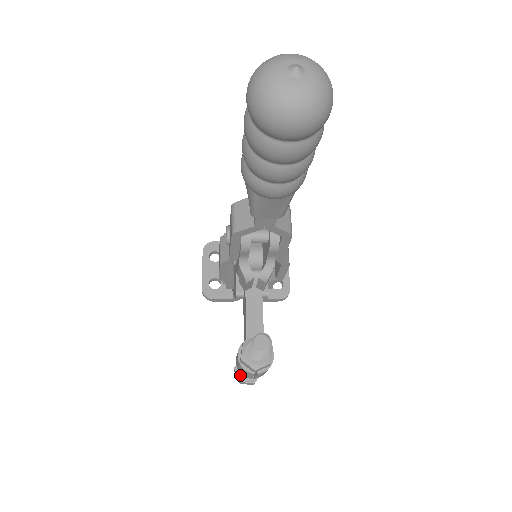
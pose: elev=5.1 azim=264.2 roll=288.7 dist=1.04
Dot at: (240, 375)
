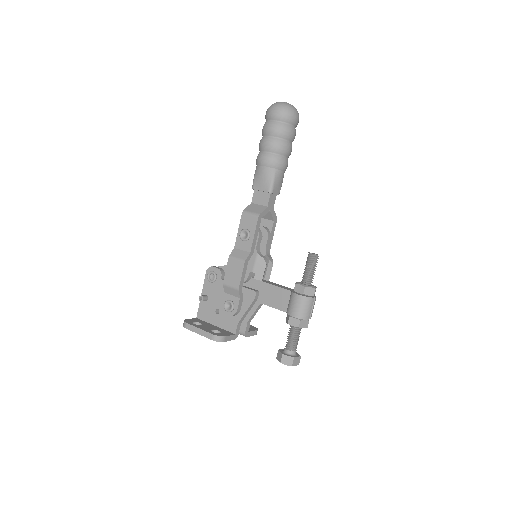
Dot at: (290, 355)
